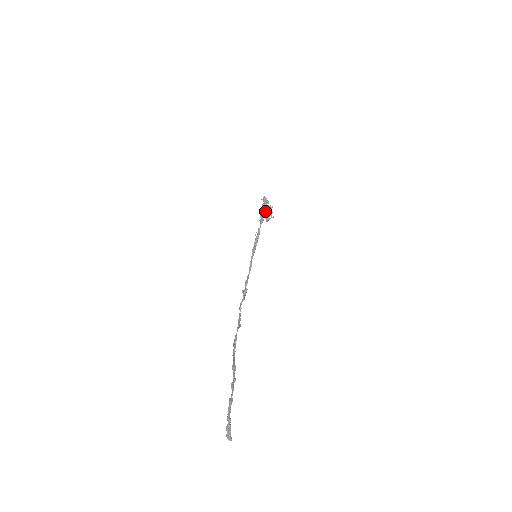
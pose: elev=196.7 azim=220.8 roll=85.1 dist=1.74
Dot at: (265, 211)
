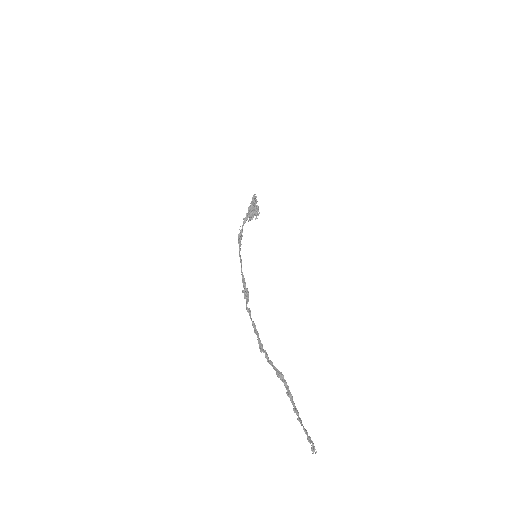
Dot at: (254, 210)
